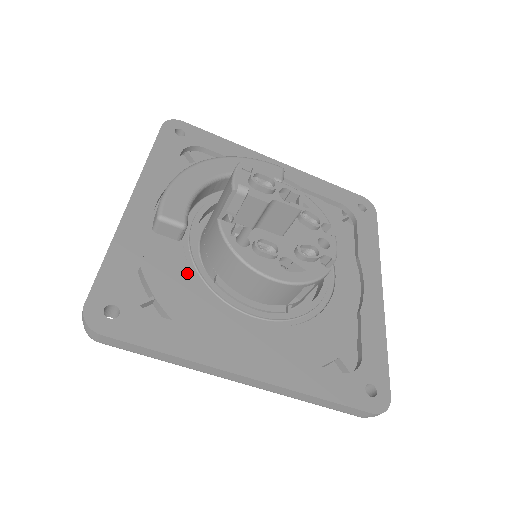
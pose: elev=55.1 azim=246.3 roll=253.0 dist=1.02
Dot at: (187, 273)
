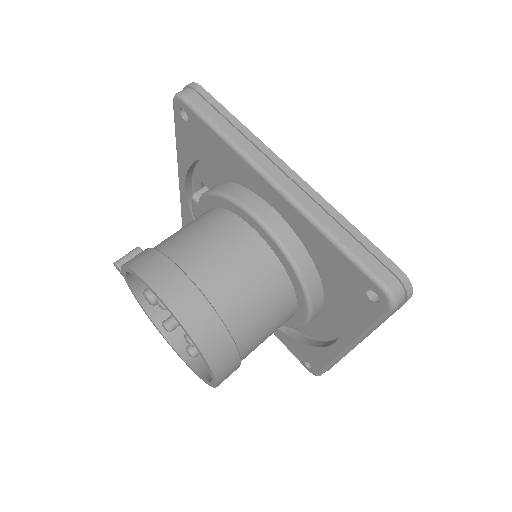
Dot at: occluded
